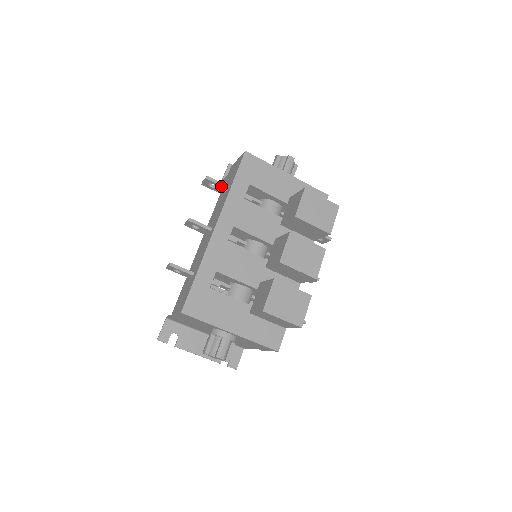
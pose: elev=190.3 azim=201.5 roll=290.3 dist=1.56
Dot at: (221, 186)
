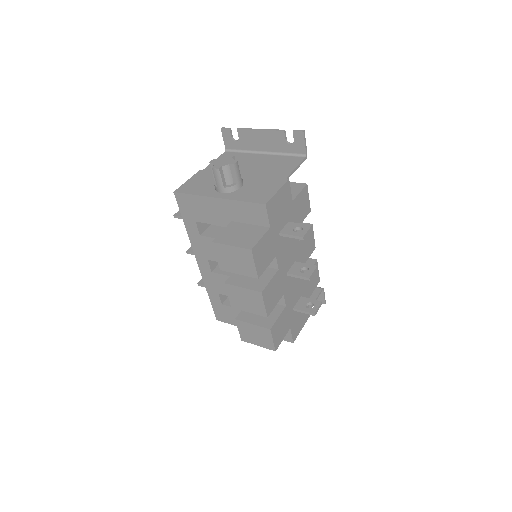
Dot at: occluded
